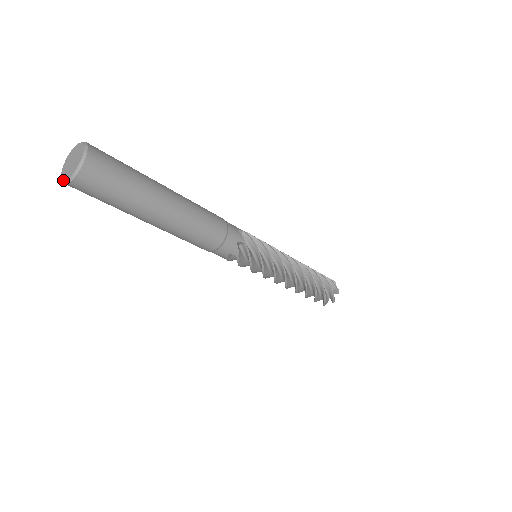
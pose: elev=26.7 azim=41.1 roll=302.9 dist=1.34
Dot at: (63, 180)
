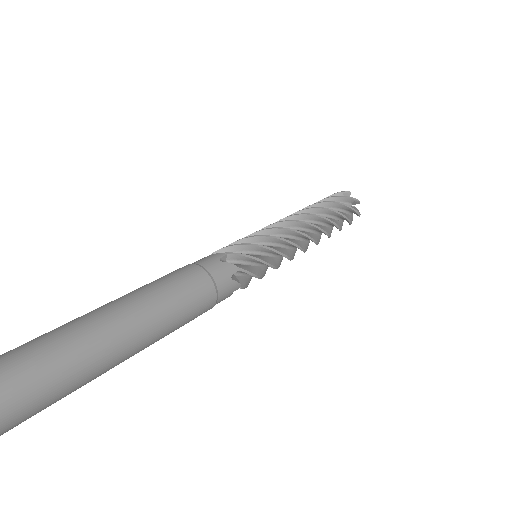
Dot at: out of frame
